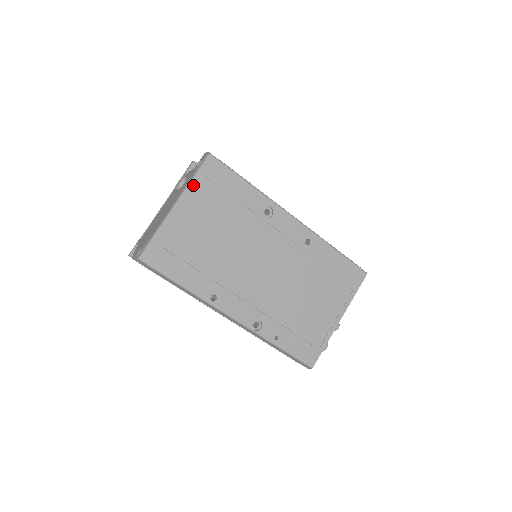
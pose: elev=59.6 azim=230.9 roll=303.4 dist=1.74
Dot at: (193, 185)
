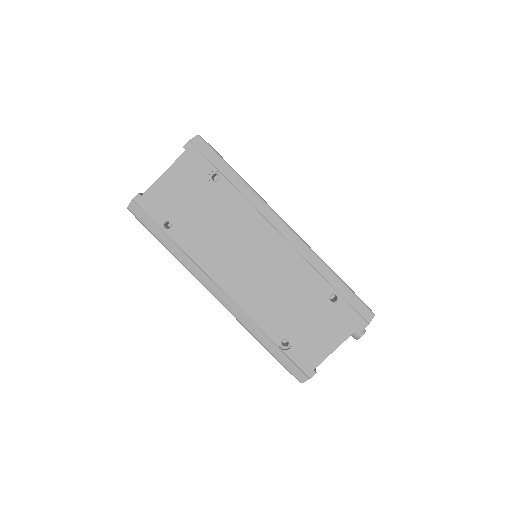
Dot at: occluded
